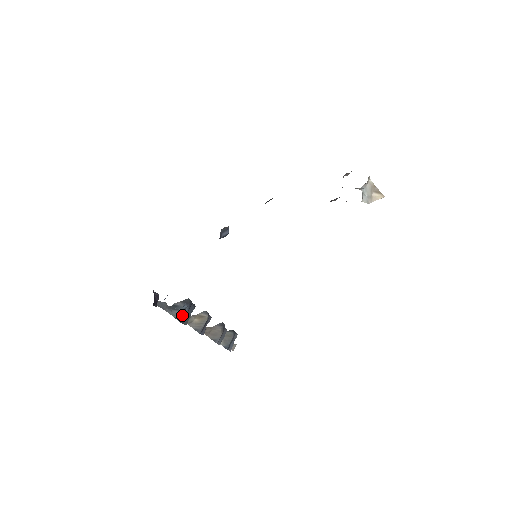
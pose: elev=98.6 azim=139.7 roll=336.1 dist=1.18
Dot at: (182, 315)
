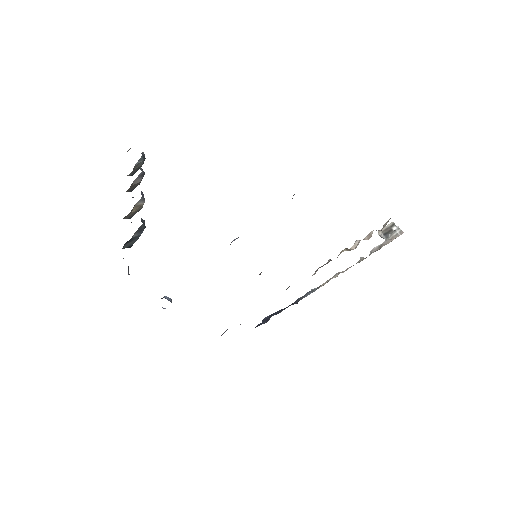
Dot at: (133, 243)
